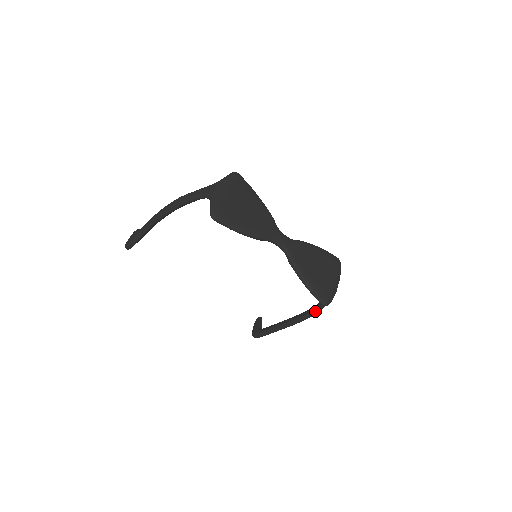
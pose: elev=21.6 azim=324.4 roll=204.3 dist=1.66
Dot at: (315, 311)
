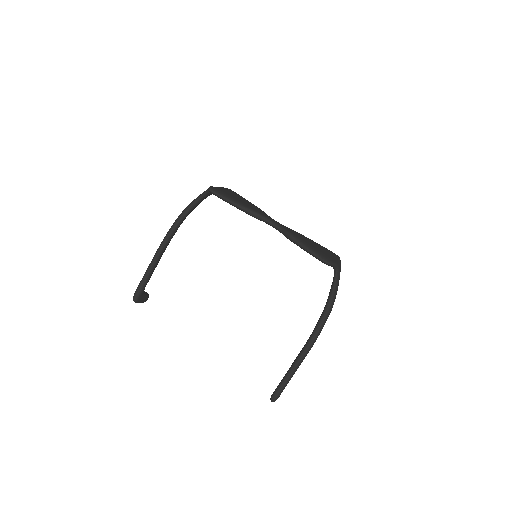
Dot at: (327, 306)
